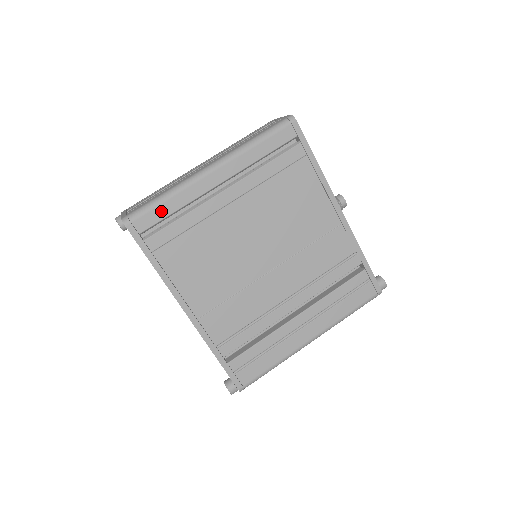
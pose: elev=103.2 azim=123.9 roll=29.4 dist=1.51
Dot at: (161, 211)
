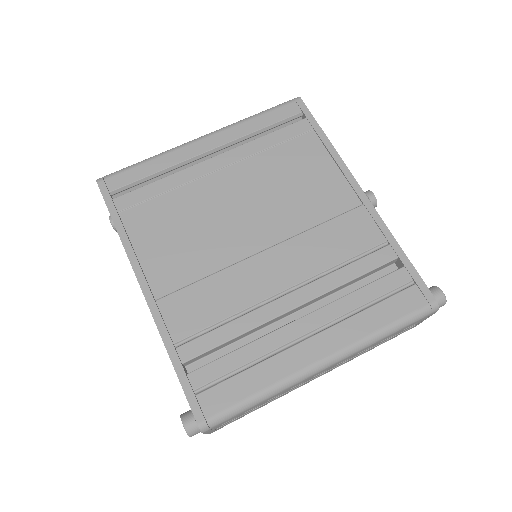
Dot at: (139, 172)
